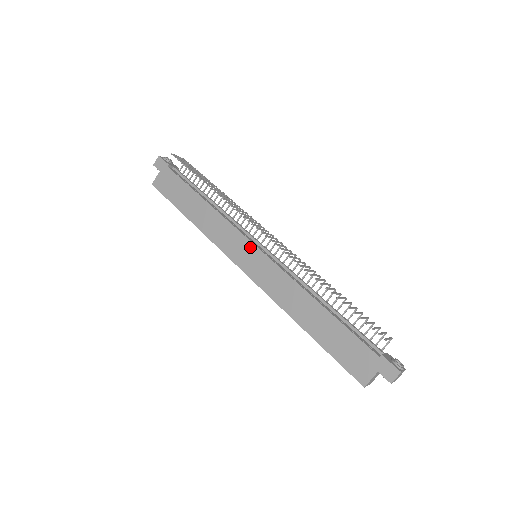
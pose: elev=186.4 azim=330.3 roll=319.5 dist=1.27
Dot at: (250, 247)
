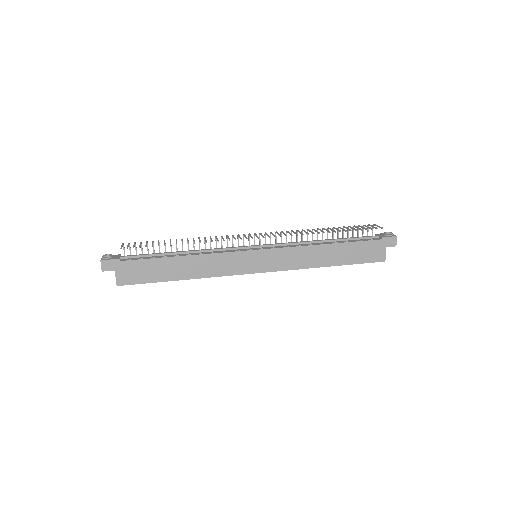
Dot at: (252, 254)
